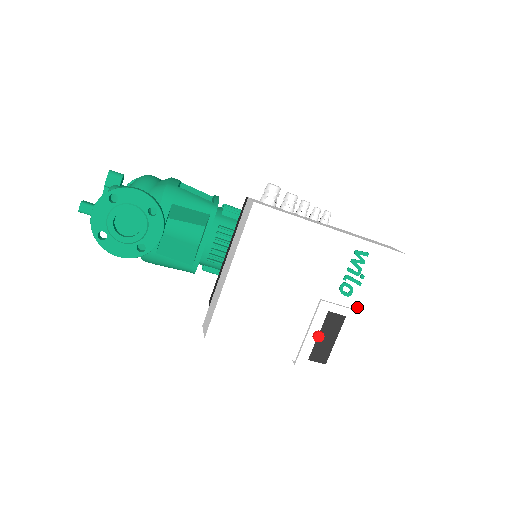
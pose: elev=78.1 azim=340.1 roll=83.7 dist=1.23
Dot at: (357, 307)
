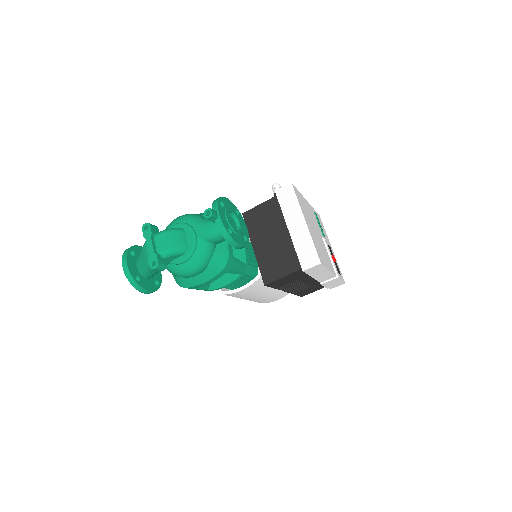
Dot at: occluded
